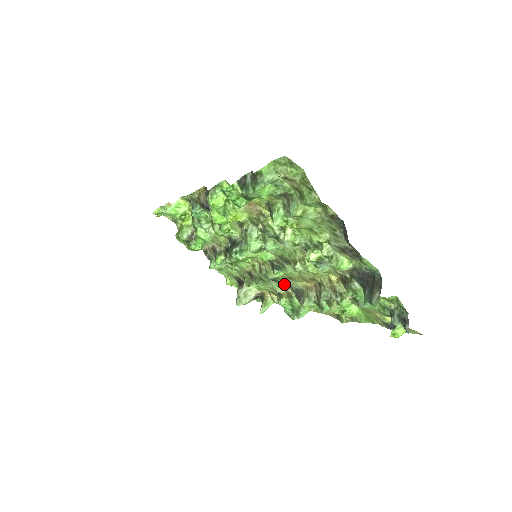
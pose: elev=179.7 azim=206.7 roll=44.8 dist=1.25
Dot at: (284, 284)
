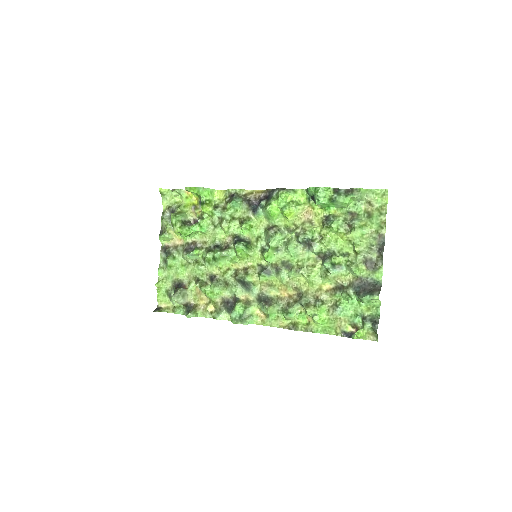
Dot at: (255, 290)
